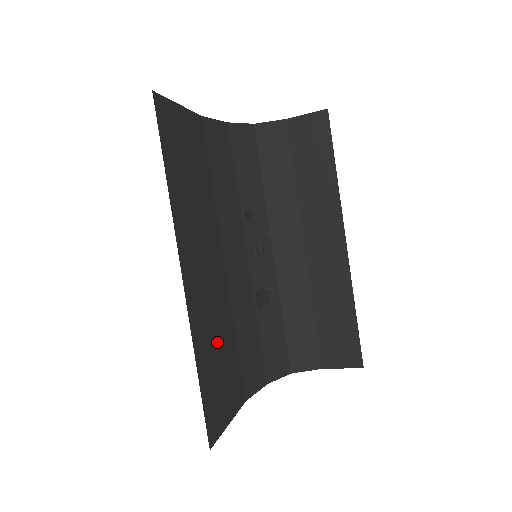
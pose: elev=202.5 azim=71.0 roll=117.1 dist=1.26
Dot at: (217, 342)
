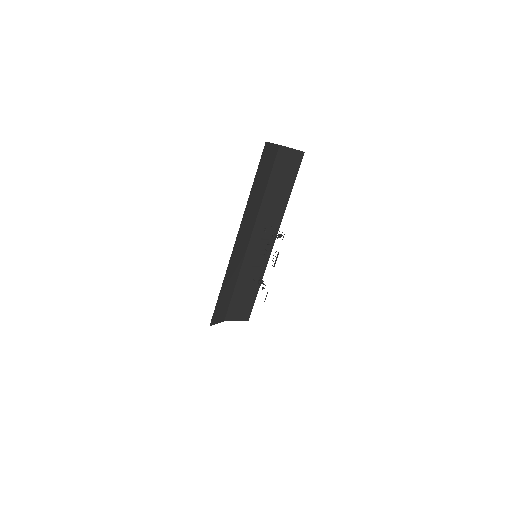
Dot at: occluded
